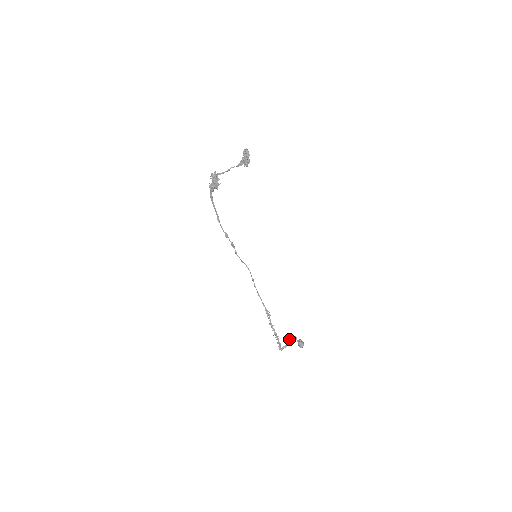
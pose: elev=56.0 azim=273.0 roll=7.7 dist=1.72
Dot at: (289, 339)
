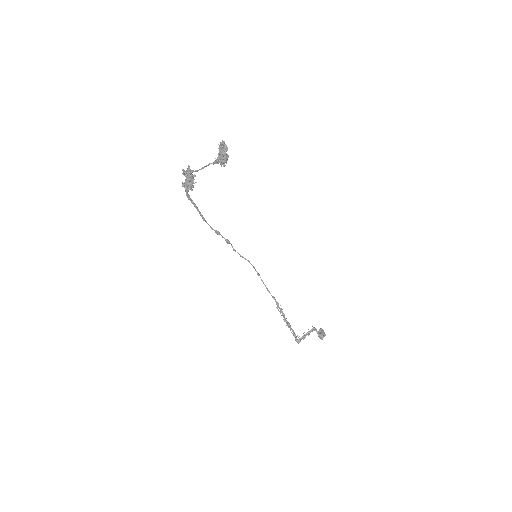
Dot at: occluded
